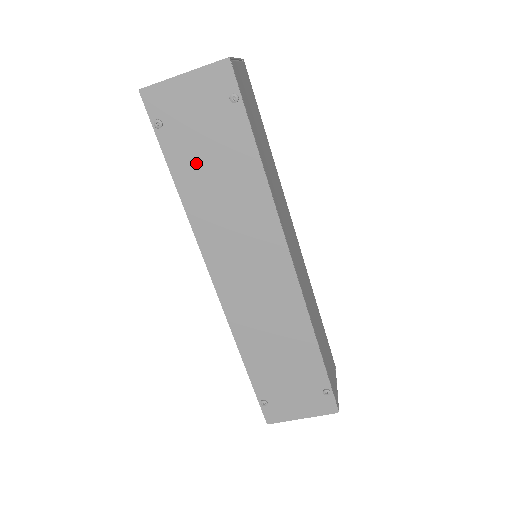
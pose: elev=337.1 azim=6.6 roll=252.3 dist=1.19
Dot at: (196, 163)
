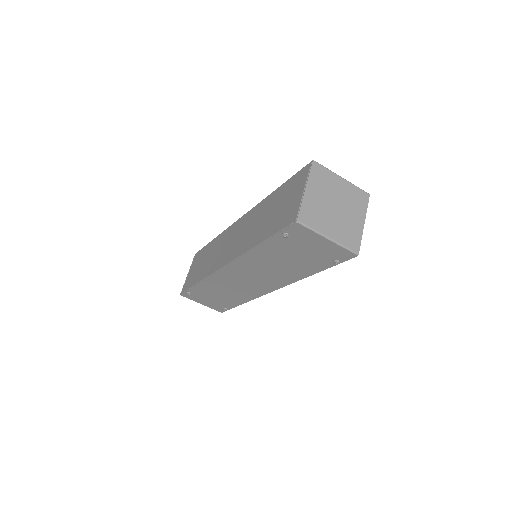
Dot at: (281, 253)
